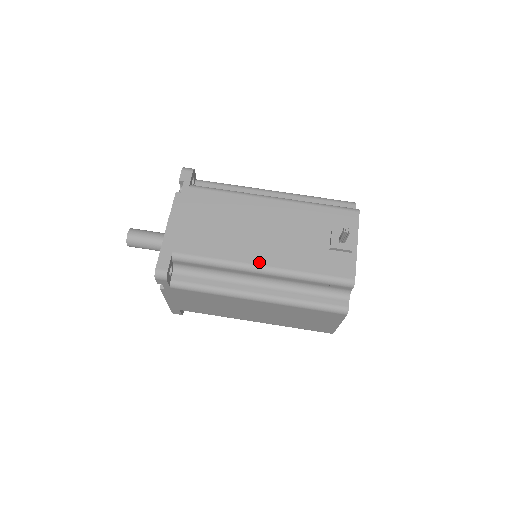
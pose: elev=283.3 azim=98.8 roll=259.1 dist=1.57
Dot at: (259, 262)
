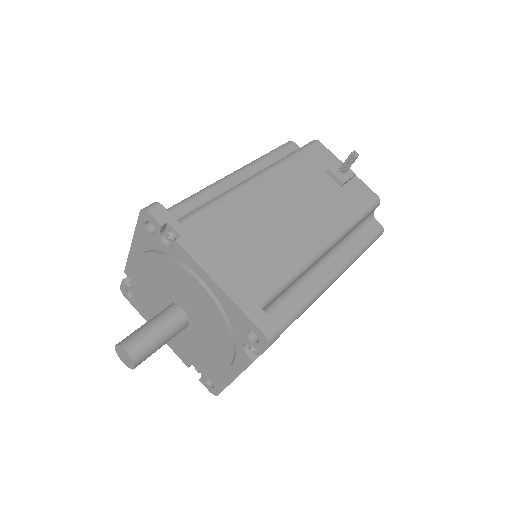
Dot at: (321, 241)
